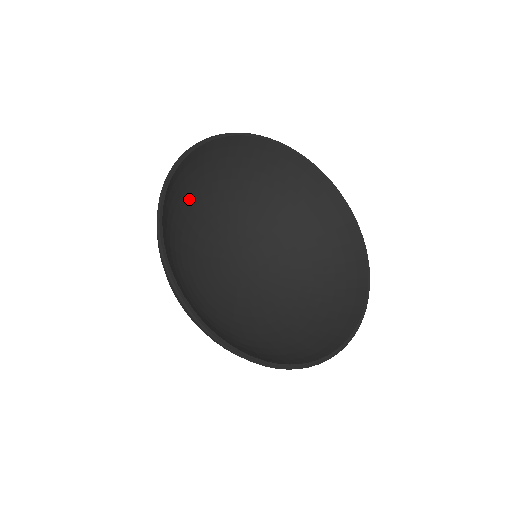
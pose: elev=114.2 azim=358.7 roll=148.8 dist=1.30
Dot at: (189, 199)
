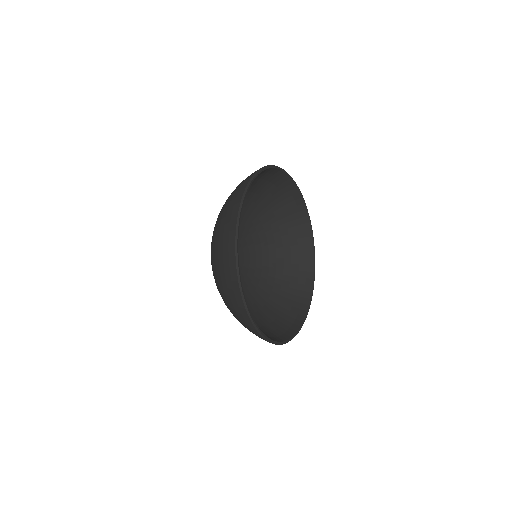
Dot at: (249, 192)
